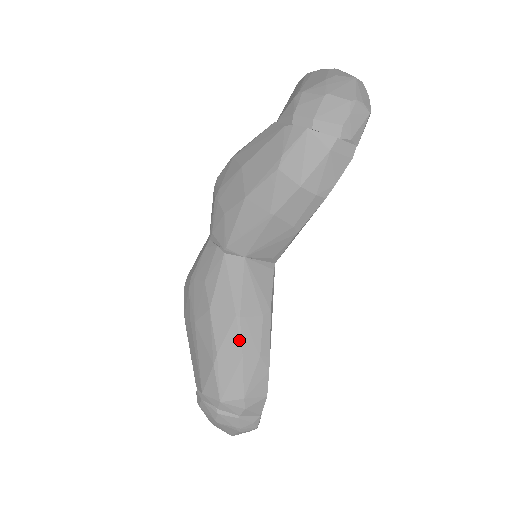
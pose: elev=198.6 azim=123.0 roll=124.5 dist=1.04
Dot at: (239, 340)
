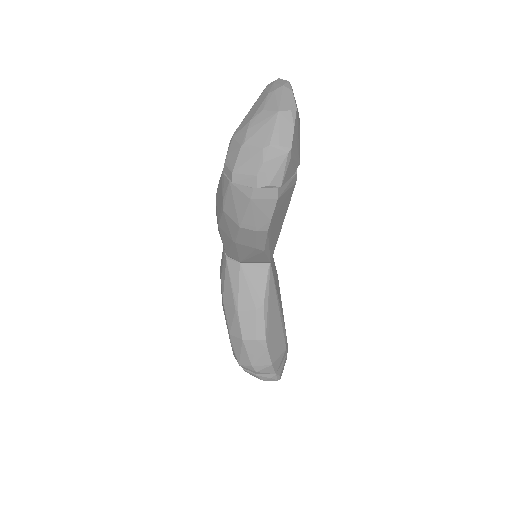
Dot at: (239, 328)
